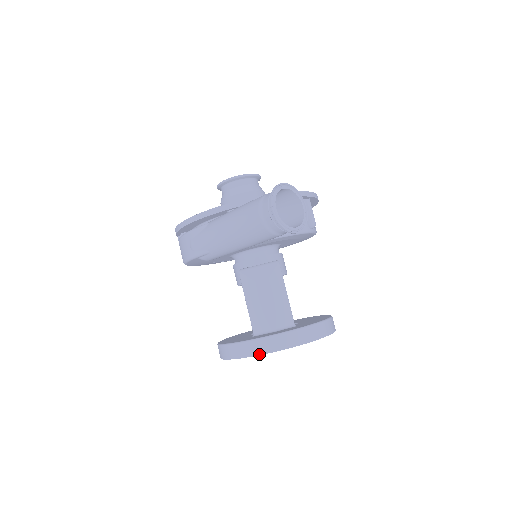
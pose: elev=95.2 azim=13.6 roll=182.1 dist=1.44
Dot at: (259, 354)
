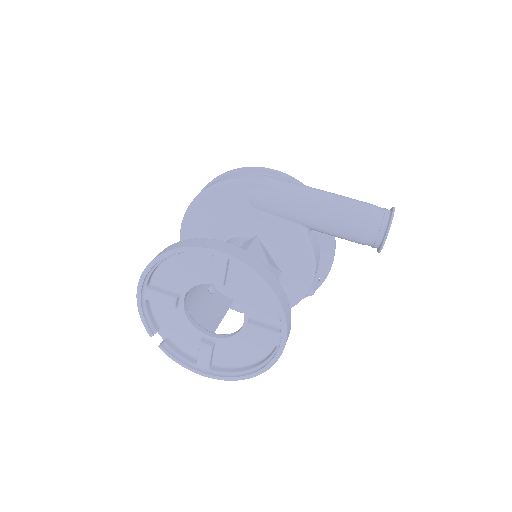
Dot at: (257, 271)
